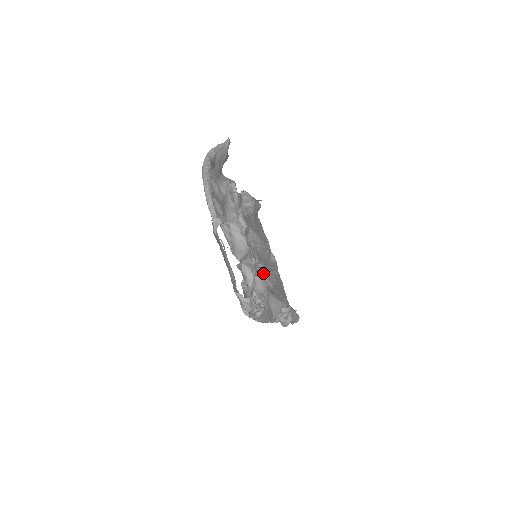
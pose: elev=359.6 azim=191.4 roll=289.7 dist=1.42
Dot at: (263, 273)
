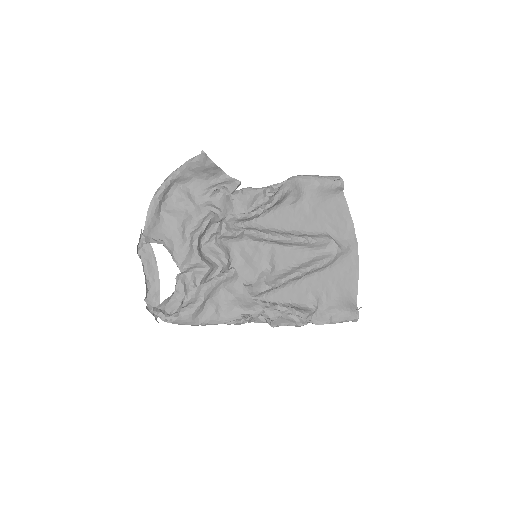
Dot at: (265, 273)
